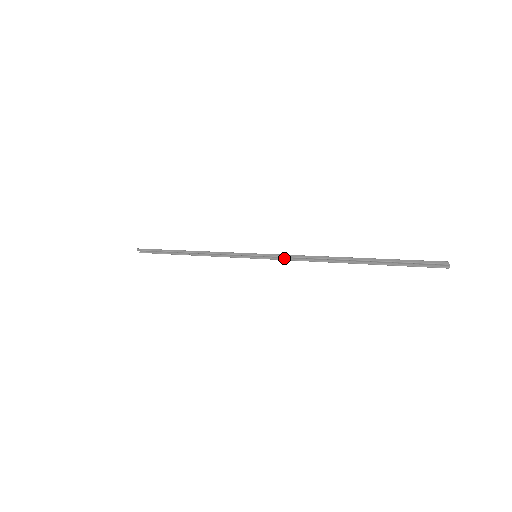
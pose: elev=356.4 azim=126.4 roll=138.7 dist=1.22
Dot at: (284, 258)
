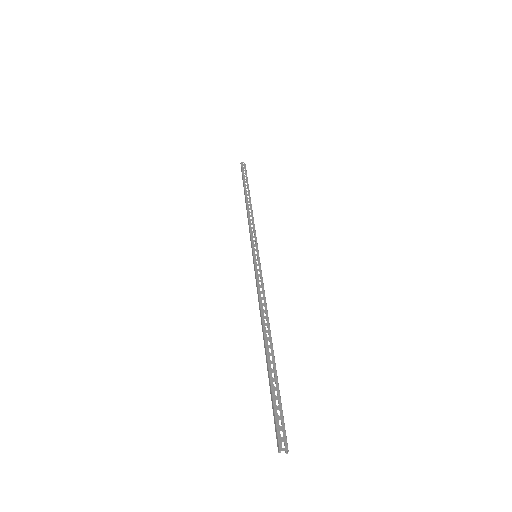
Dot at: (262, 279)
